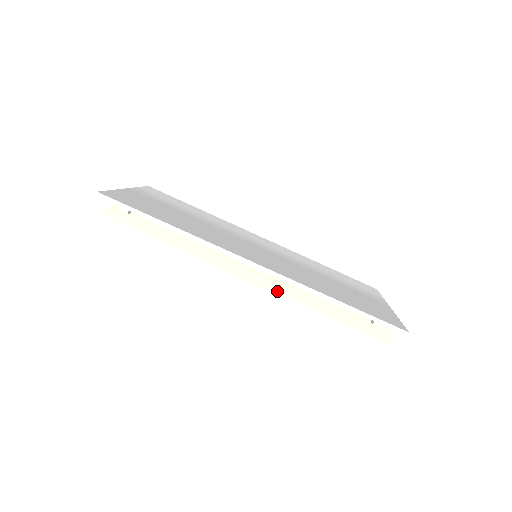
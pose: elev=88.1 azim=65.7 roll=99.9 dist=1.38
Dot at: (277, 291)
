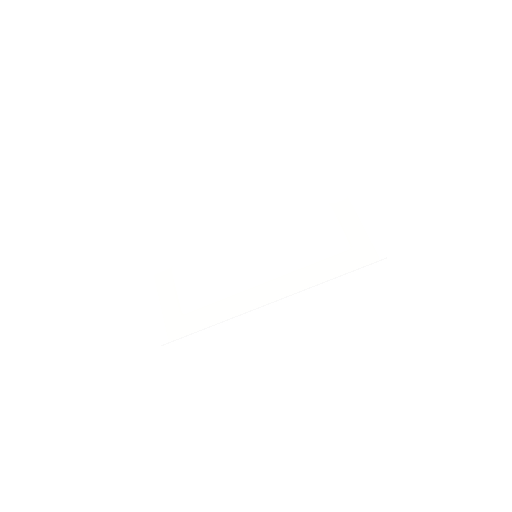
Dot at: occluded
